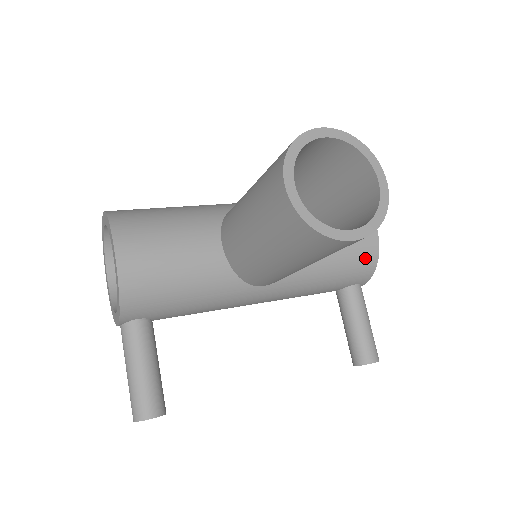
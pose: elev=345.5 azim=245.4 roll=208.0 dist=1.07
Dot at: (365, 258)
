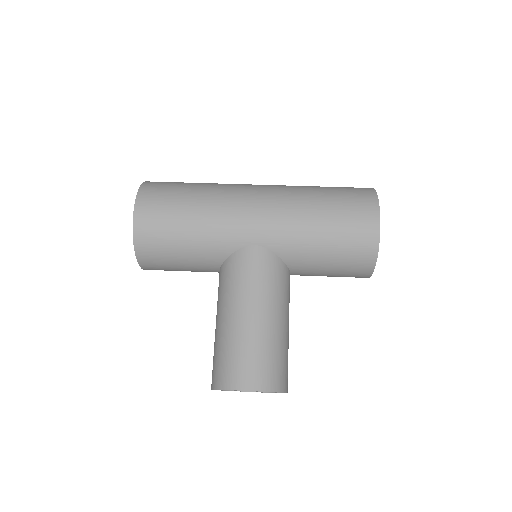
Dot at: occluded
